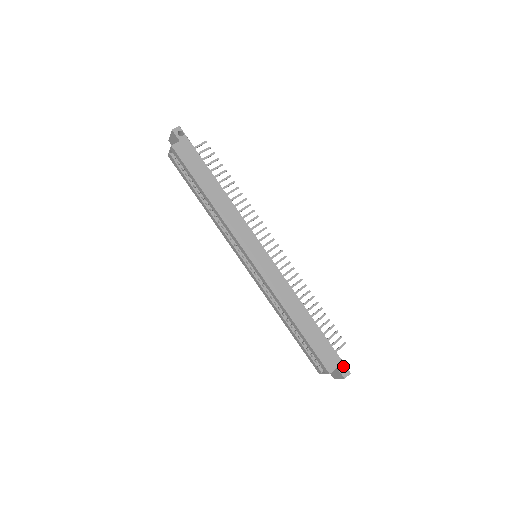
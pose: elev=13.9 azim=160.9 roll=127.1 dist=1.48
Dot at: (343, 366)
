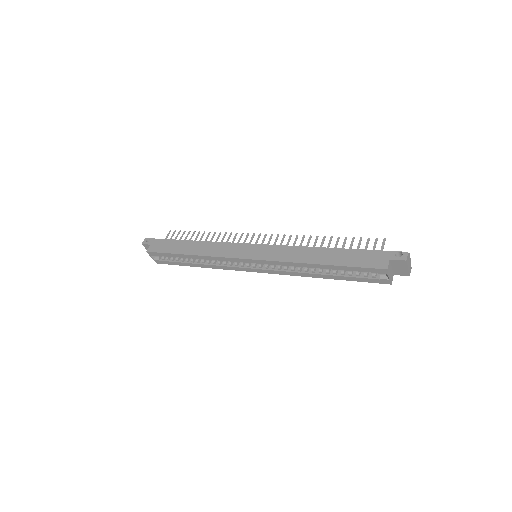
Dot at: (395, 254)
